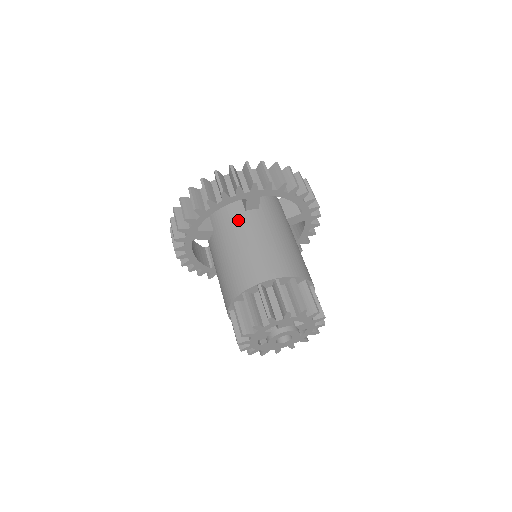
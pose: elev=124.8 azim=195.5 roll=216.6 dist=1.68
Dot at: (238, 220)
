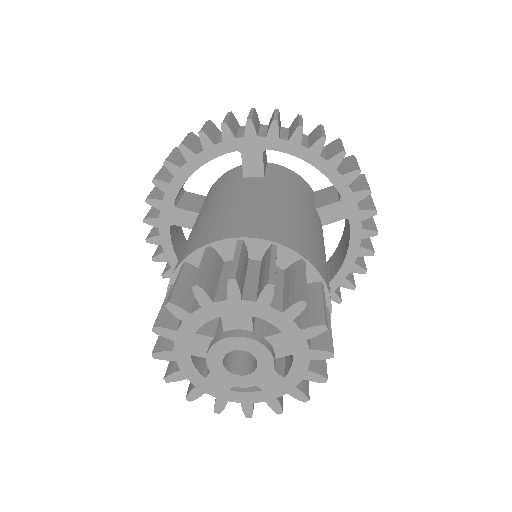
Dot at: (227, 187)
